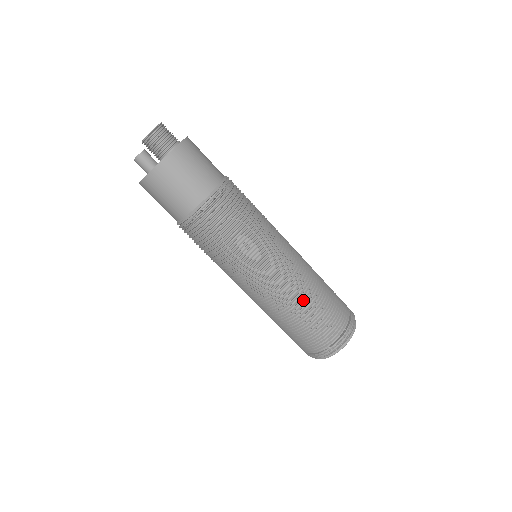
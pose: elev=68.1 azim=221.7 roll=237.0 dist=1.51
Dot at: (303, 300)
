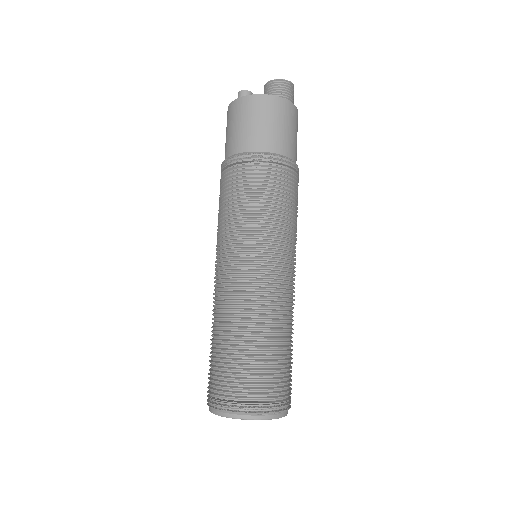
Dot at: (226, 321)
